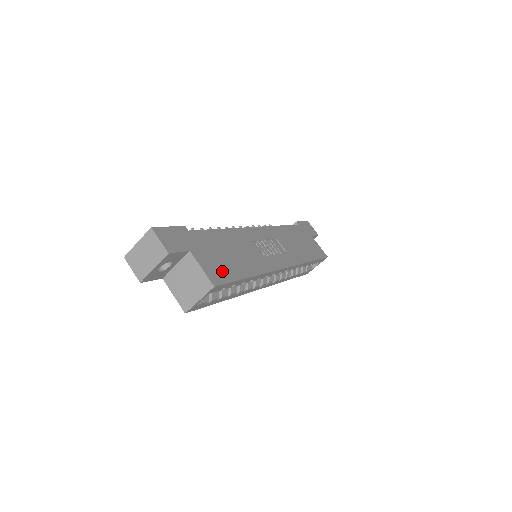
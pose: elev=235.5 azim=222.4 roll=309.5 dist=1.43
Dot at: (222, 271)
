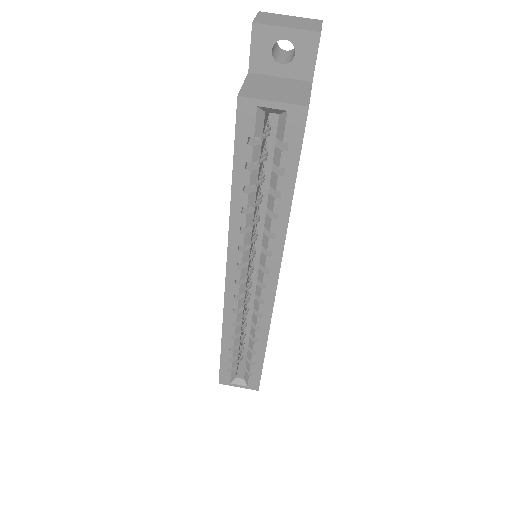
Dot at: occluded
